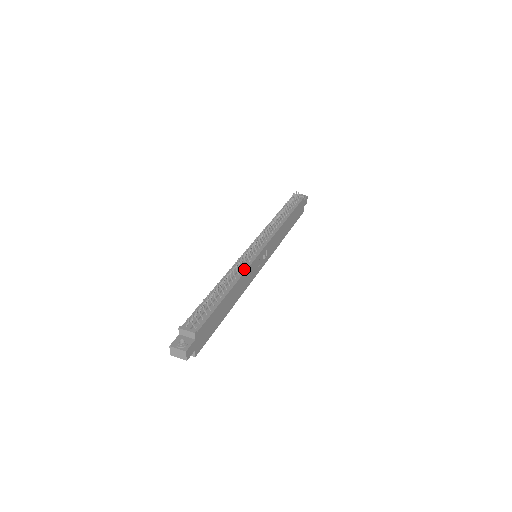
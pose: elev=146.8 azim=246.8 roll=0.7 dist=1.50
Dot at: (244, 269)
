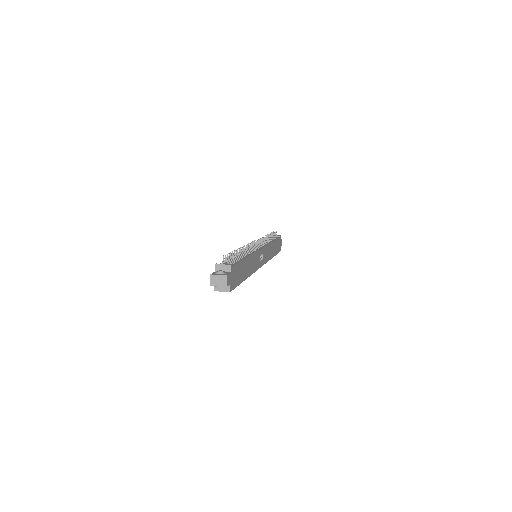
Dot at: (253, 252)
